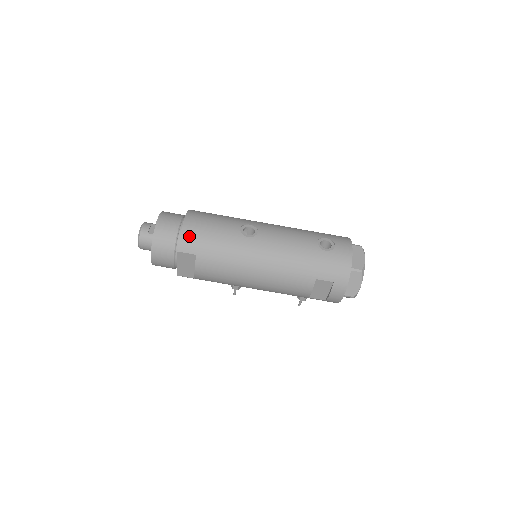
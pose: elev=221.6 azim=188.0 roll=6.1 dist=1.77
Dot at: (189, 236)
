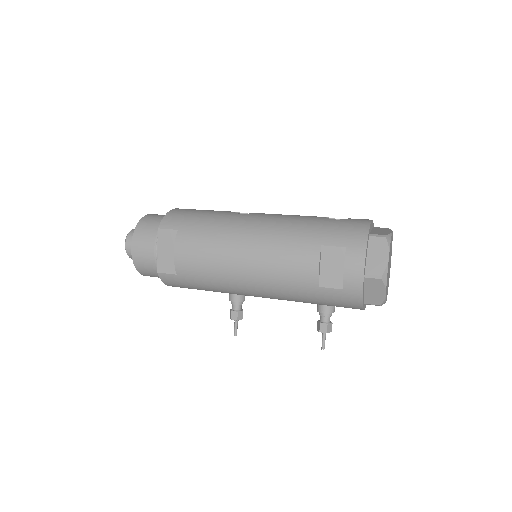
Dot at: (175, 215)
